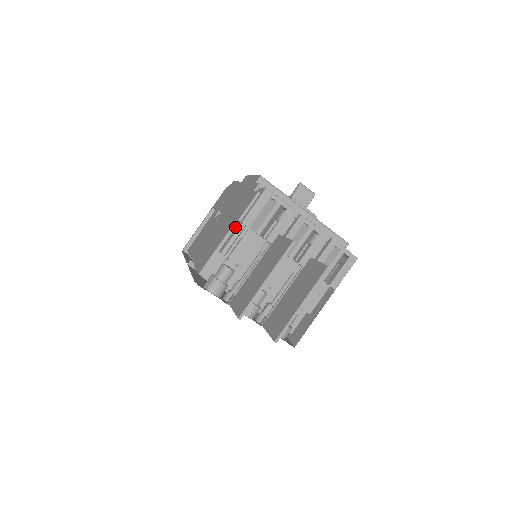
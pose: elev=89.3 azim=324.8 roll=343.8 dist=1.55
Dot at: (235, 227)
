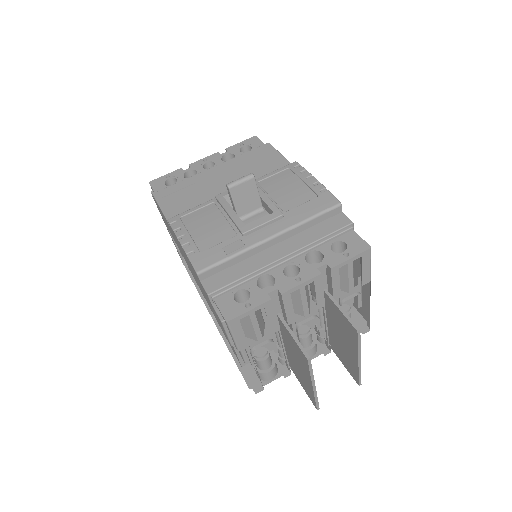
Dot at: occluded
